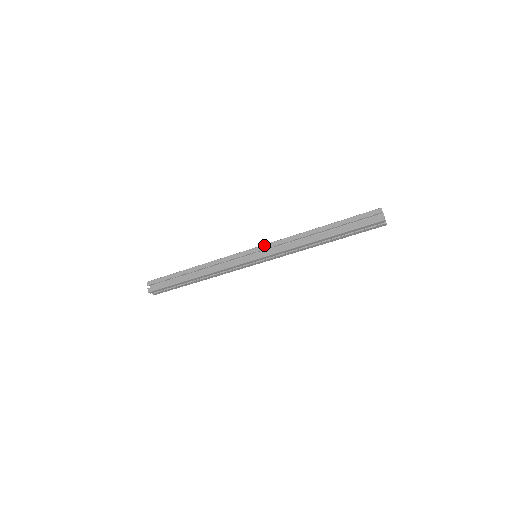
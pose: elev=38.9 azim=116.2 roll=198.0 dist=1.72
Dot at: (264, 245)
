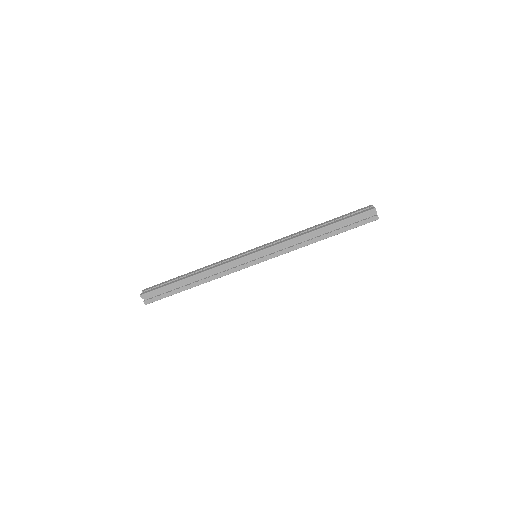
Dot at: (265, 244)
